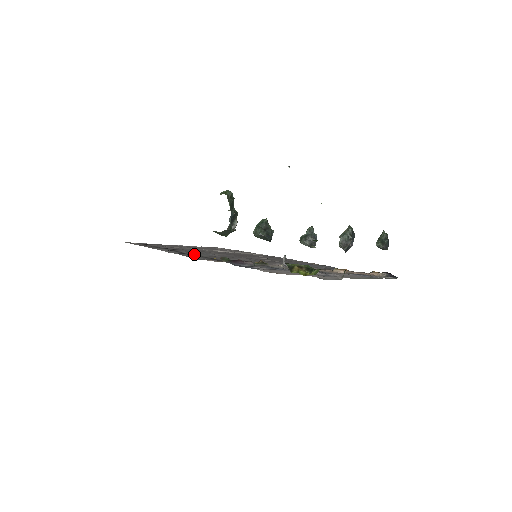
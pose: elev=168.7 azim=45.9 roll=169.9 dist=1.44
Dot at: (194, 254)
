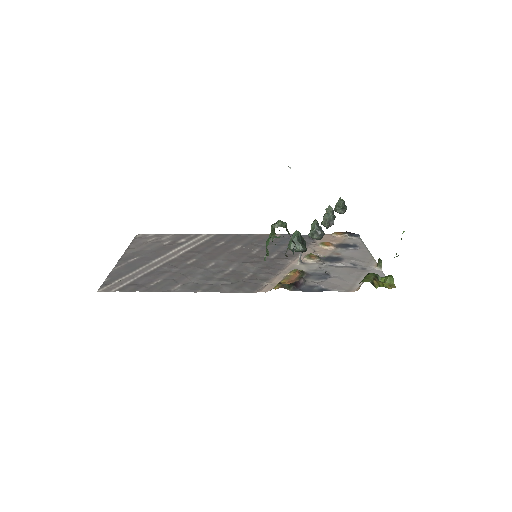
Dot at: (215, 281)
